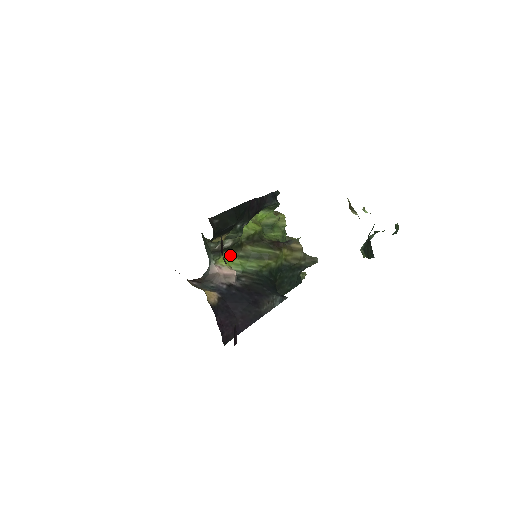
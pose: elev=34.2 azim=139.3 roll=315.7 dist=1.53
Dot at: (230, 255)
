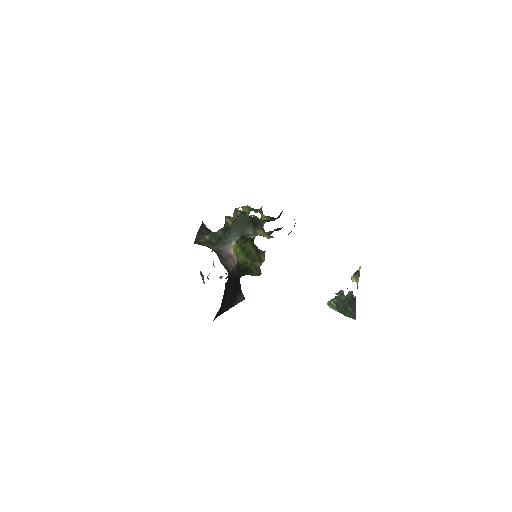
Dot at: (240, 243)
